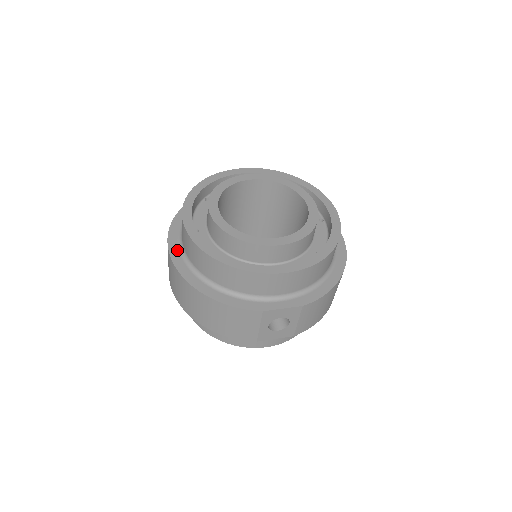
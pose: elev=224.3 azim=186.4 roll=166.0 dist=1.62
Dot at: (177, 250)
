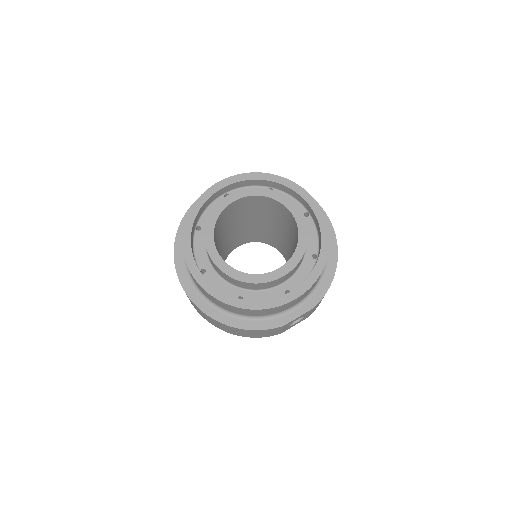
Dot at: (192, 288)
